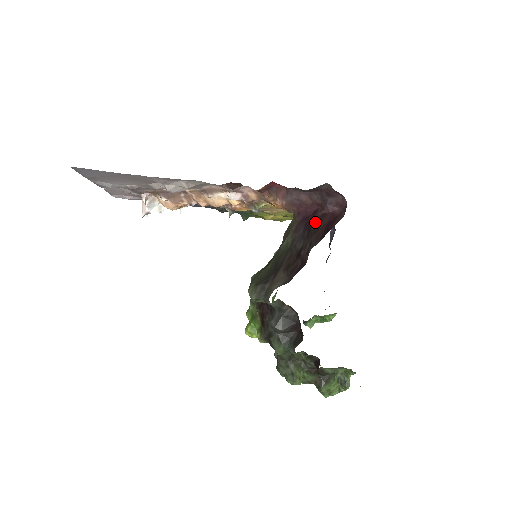
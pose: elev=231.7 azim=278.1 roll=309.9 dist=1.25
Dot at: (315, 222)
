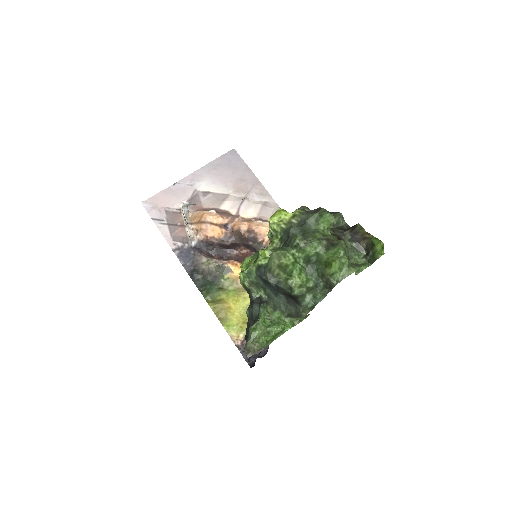
Dot at: occluded
